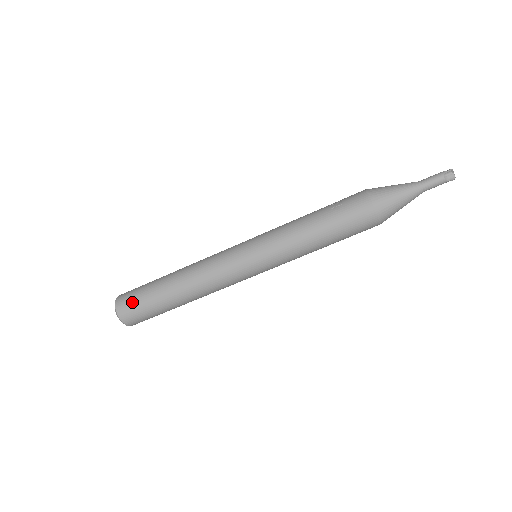
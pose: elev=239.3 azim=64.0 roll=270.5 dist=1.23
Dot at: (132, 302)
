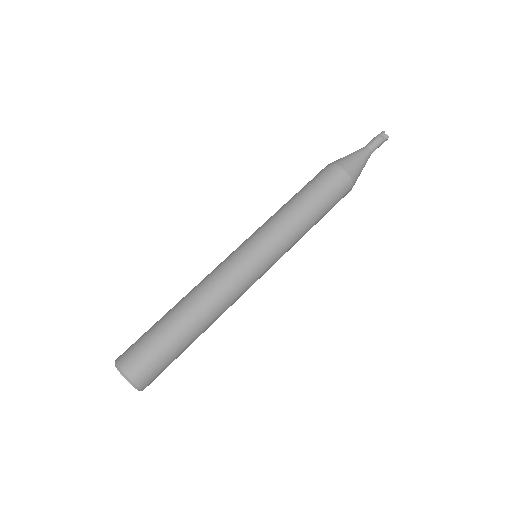
Dot at: (141, 353)
